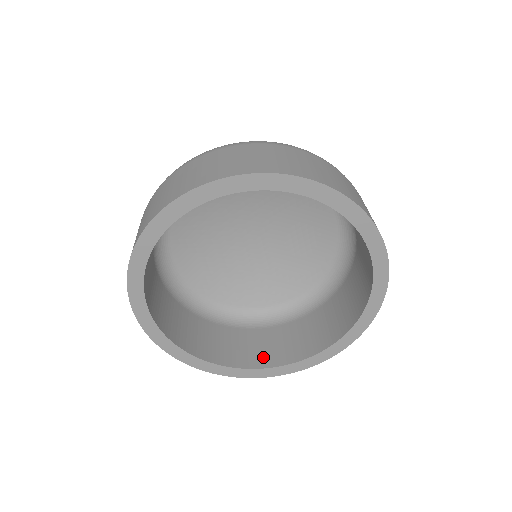
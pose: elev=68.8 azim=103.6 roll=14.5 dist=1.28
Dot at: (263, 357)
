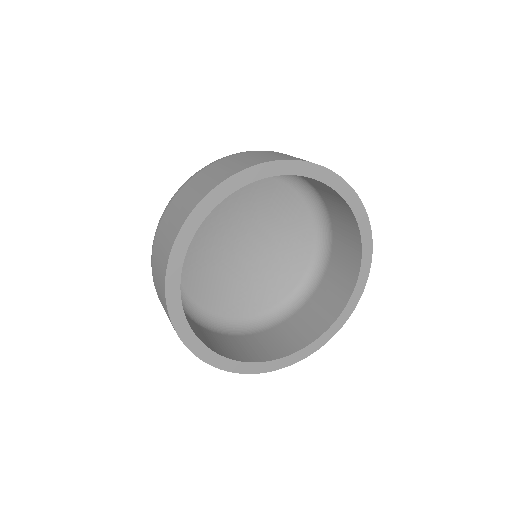
Dot at: (315, 328)
